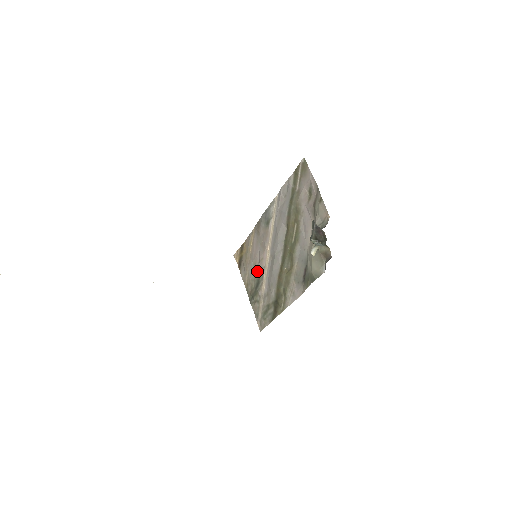
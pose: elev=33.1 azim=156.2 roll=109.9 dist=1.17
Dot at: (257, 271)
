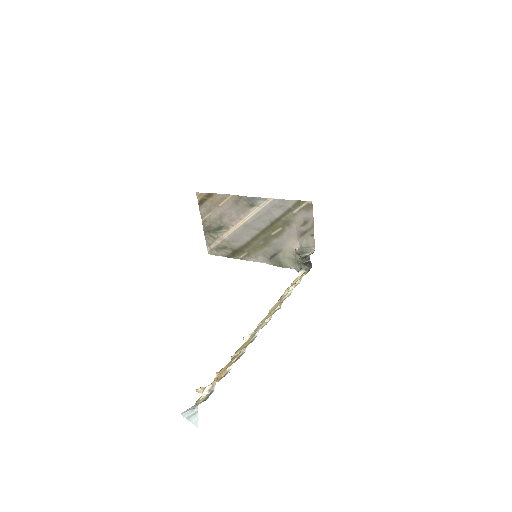
Dot at: (222, 222)
